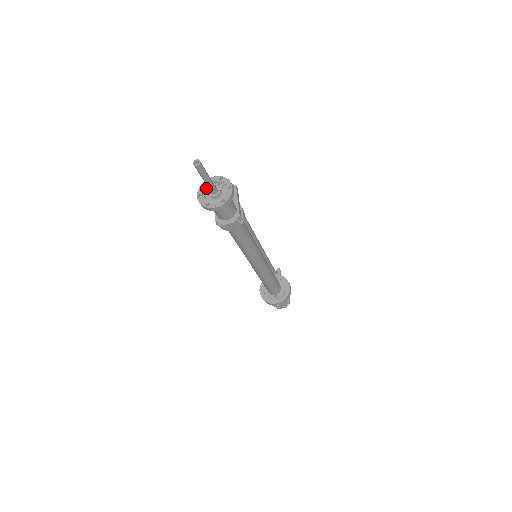
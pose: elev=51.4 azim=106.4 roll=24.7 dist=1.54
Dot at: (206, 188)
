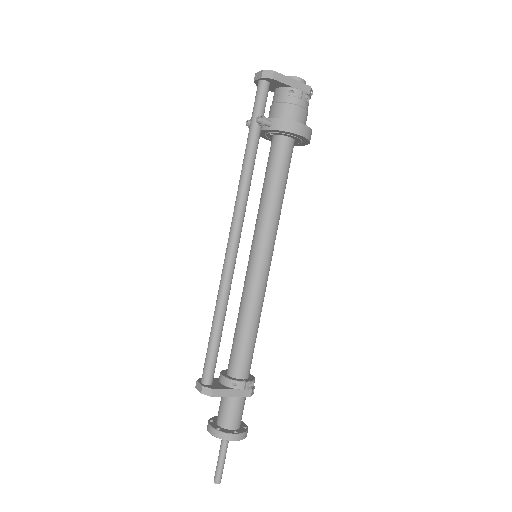
Dot at: occluded
